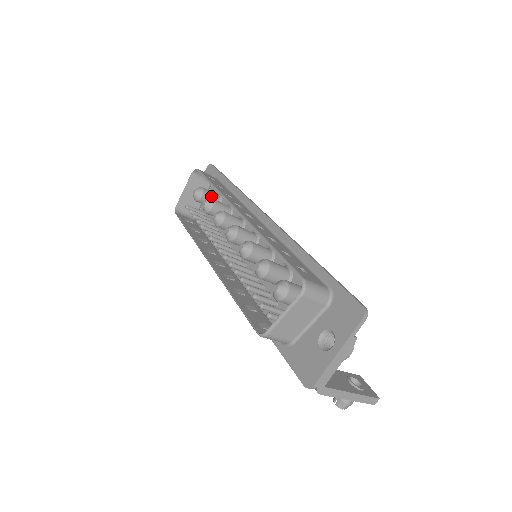
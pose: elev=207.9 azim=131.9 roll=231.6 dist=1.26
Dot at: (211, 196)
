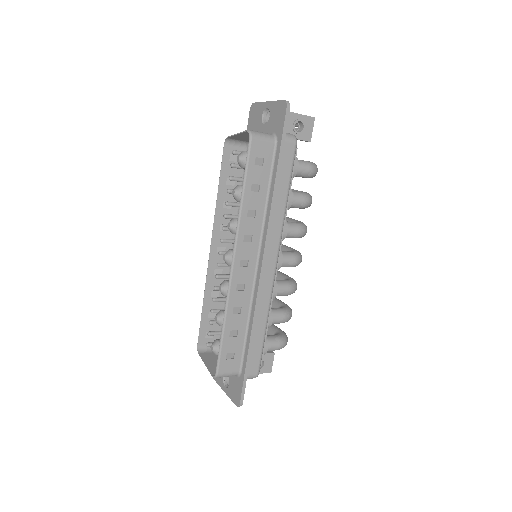
Dot at: occluded
